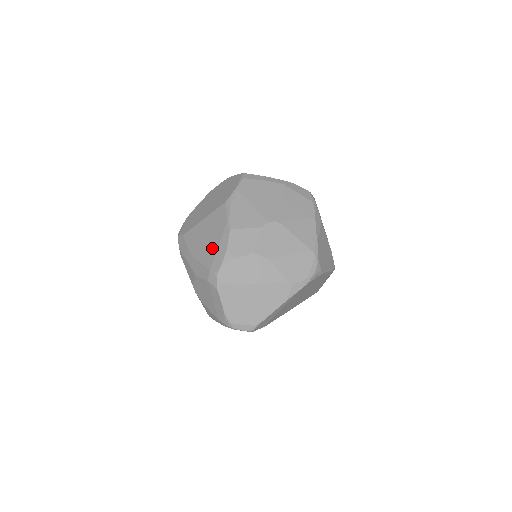
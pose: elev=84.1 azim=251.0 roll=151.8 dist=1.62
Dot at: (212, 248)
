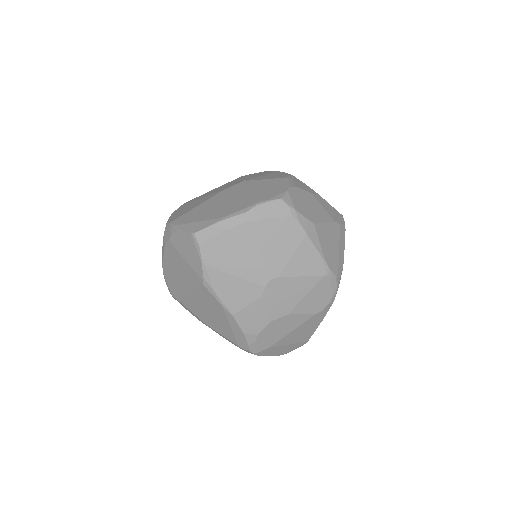
Dot at: (225, 328)
